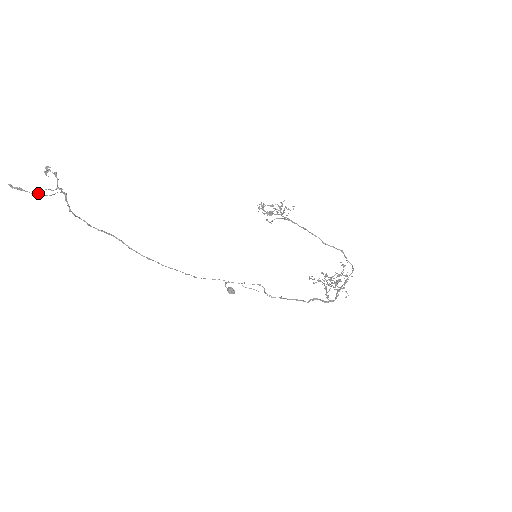
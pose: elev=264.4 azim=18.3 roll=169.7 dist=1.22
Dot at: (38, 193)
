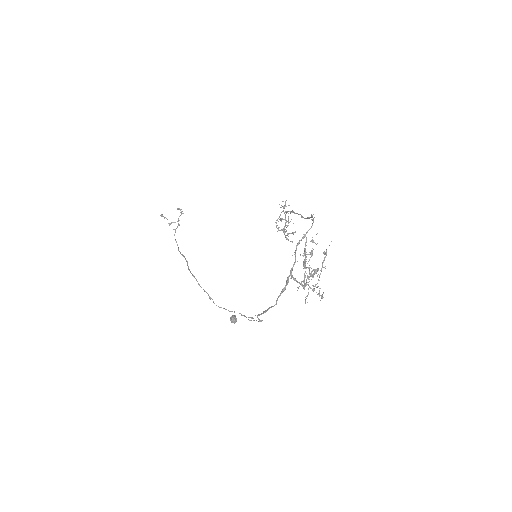
Dot at: (168, 223)
